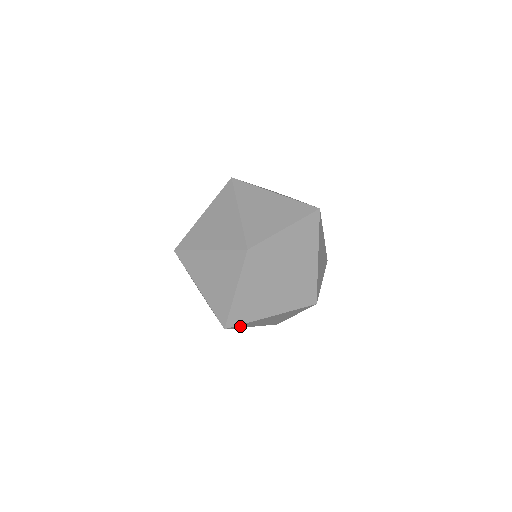
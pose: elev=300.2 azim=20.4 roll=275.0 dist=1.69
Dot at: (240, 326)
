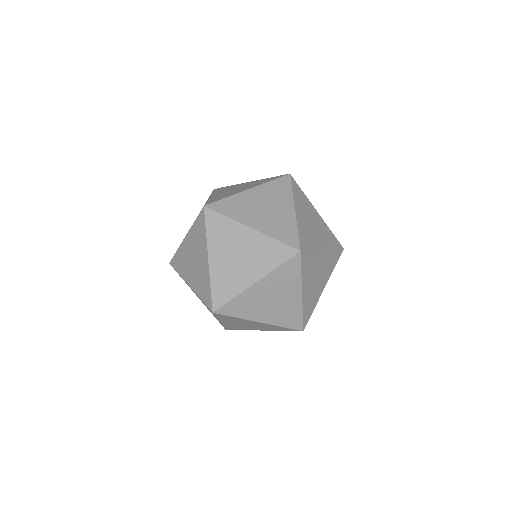
Dot at: (223, 317)
